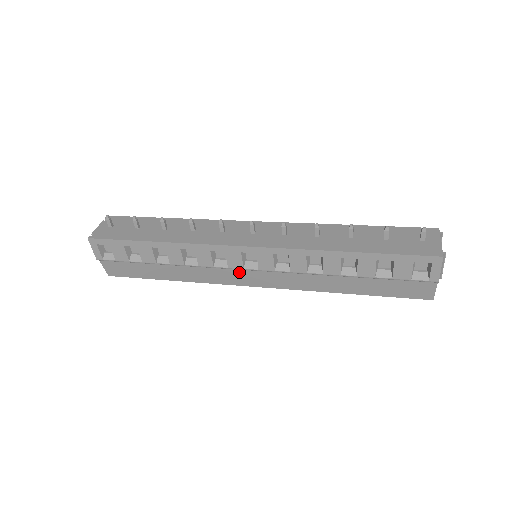
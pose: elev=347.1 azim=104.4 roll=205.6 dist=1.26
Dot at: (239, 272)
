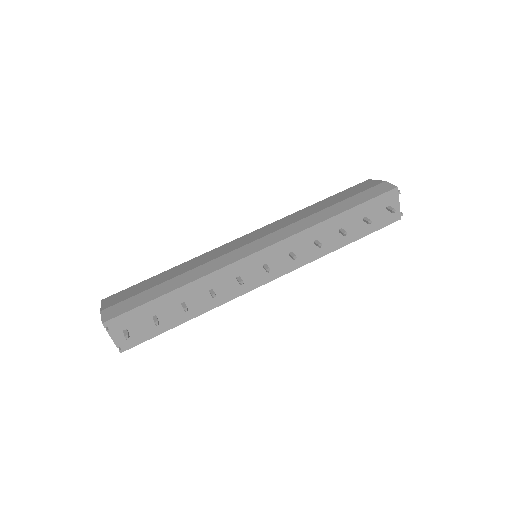
Dot at: occluded
